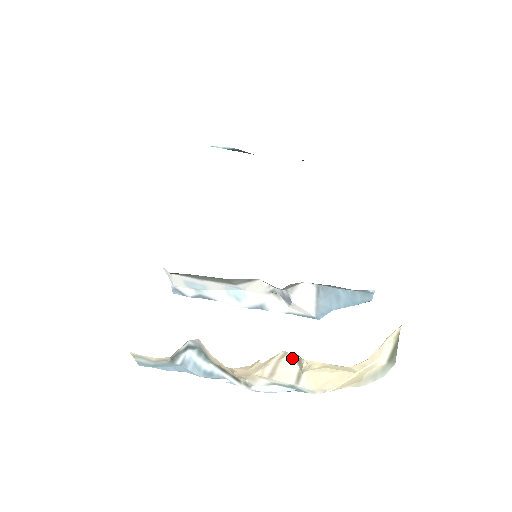
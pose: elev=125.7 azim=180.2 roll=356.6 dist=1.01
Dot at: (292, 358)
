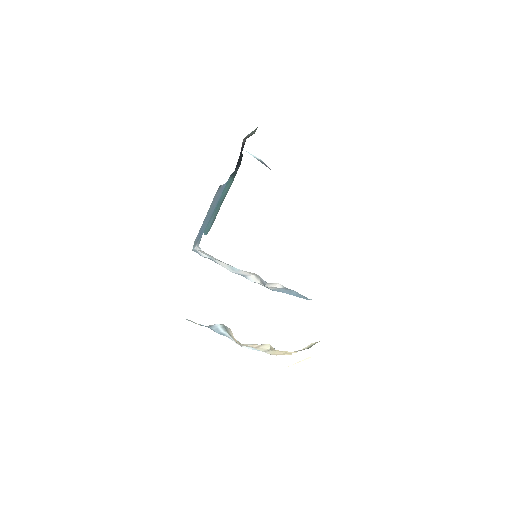
Dot at: (269, 345)
